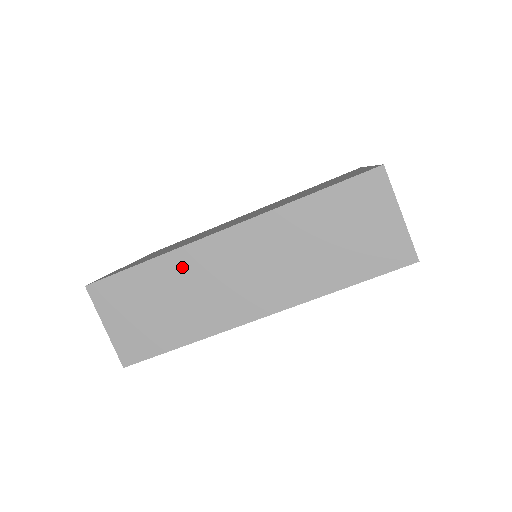
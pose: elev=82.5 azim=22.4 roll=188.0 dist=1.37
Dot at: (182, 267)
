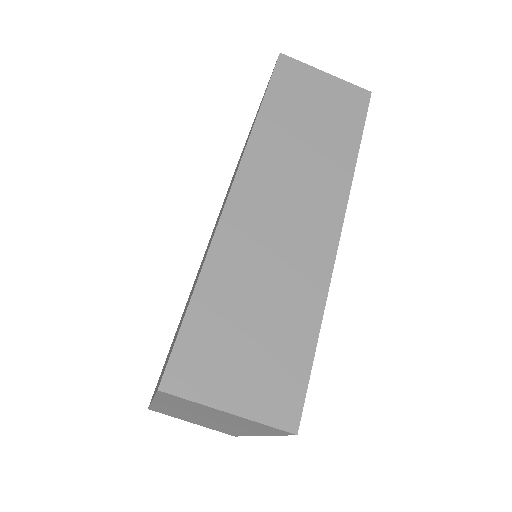
Dot at: (233, 256)
